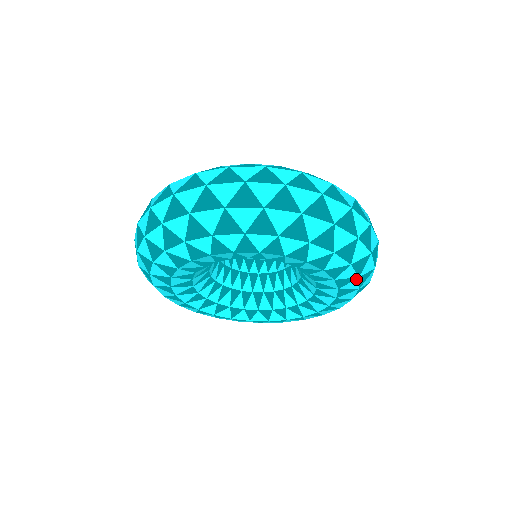
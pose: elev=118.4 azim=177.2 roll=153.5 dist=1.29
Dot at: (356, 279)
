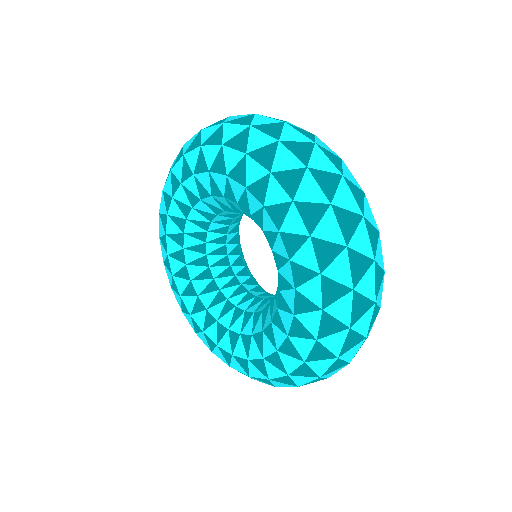
Dot at: (318, 312)
